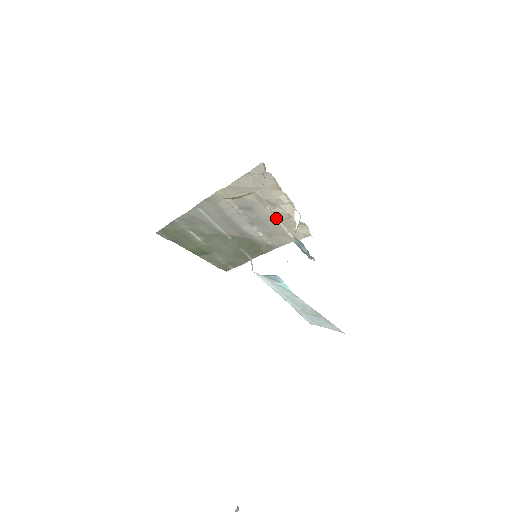
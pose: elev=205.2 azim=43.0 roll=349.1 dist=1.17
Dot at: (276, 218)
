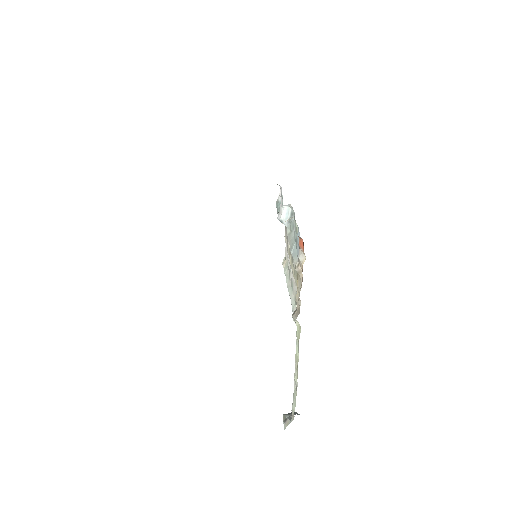
Dot at: occluded
